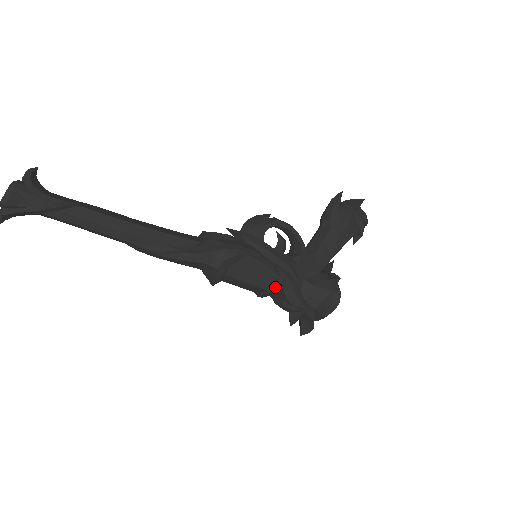
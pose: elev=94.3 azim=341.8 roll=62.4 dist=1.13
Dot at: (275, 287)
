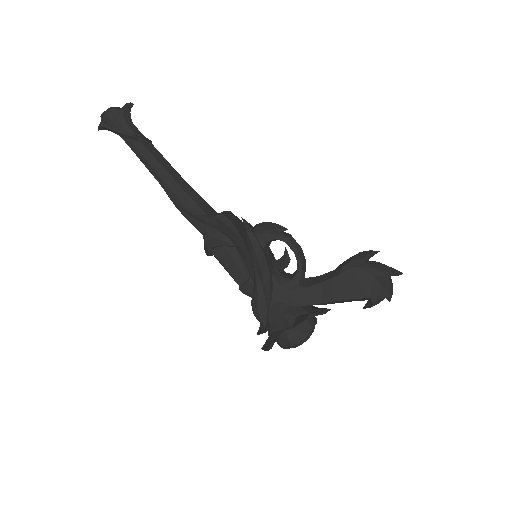
Dot at: (246, 289)
